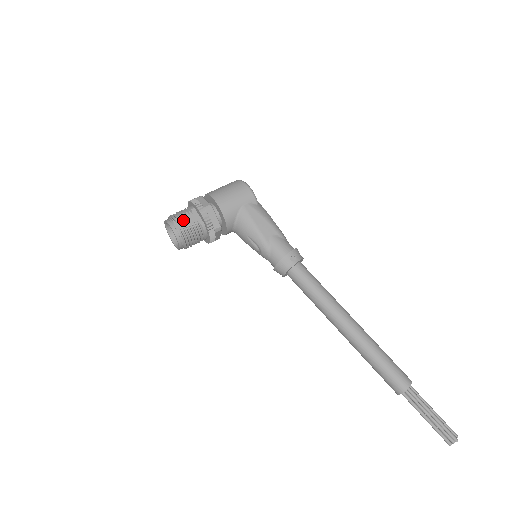
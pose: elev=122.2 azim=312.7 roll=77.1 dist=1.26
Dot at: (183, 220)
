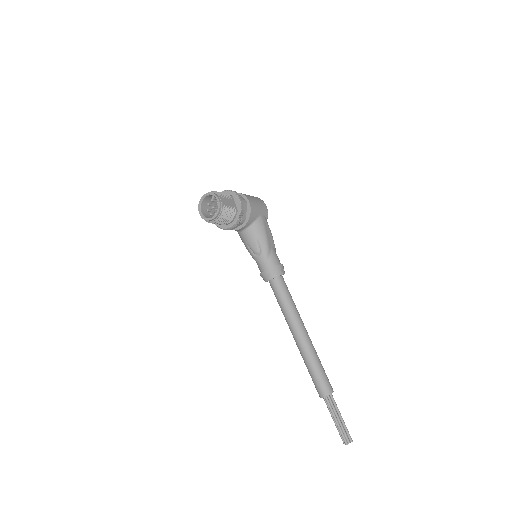
Dot at: (226, 200)
